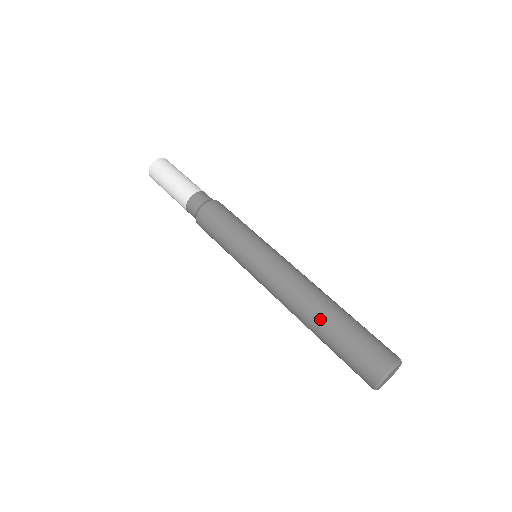
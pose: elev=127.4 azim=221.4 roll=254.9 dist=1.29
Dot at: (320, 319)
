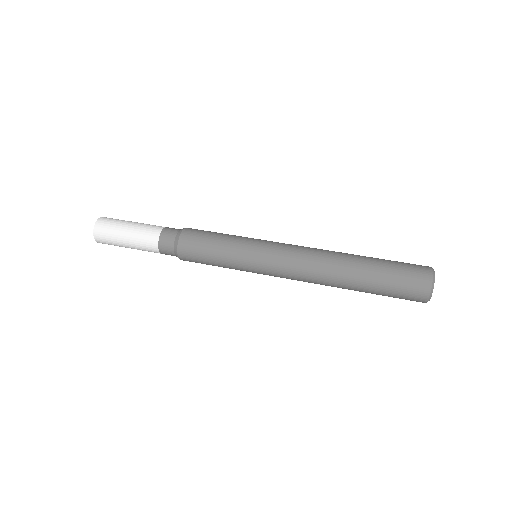
Dot at: (353, 273)
